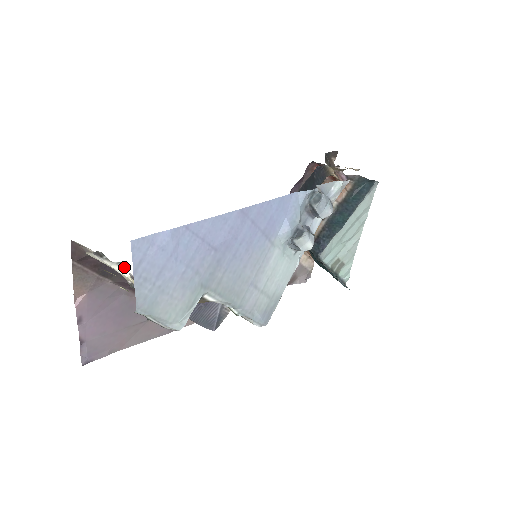
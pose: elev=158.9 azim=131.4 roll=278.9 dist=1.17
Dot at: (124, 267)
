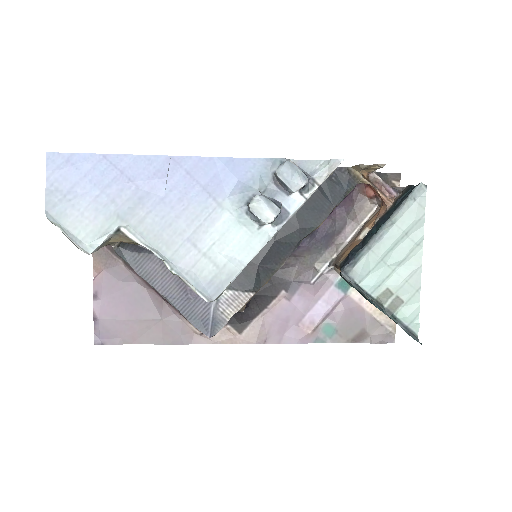
Dot at: occluded
